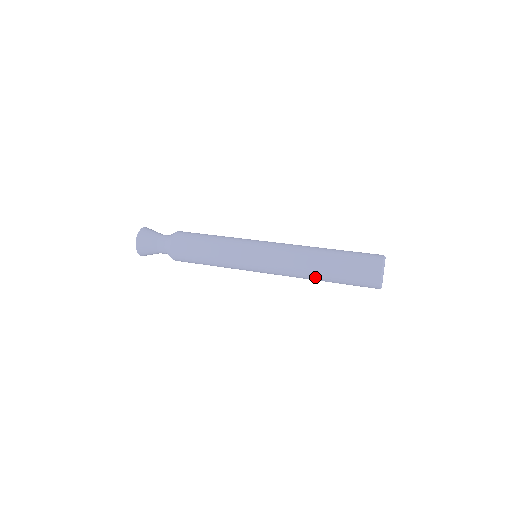
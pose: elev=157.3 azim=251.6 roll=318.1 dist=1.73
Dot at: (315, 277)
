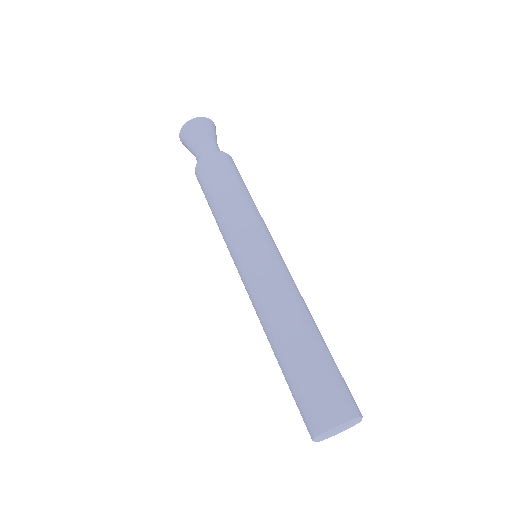
Dot at: occluded
